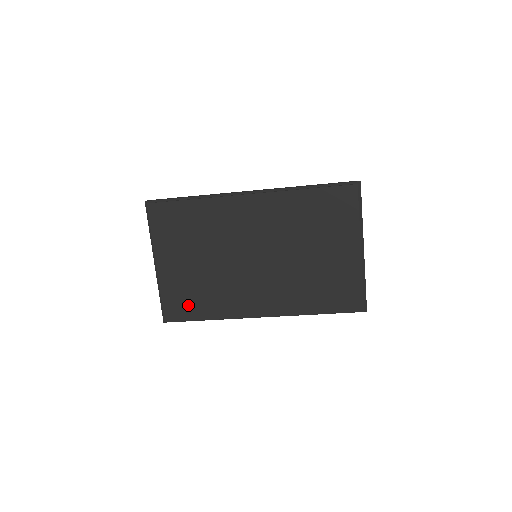
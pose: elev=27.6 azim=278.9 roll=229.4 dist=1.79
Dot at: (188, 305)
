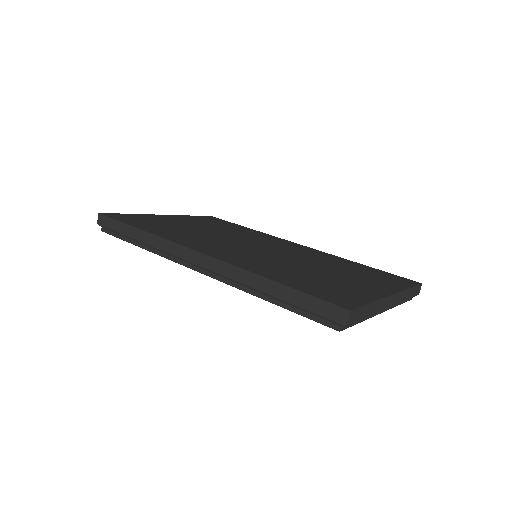
Dot at: occluded
